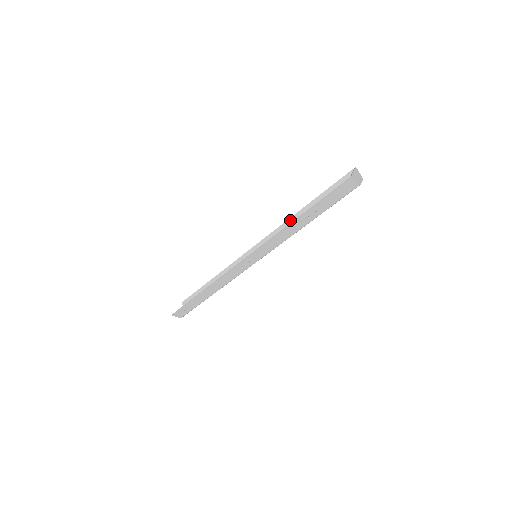
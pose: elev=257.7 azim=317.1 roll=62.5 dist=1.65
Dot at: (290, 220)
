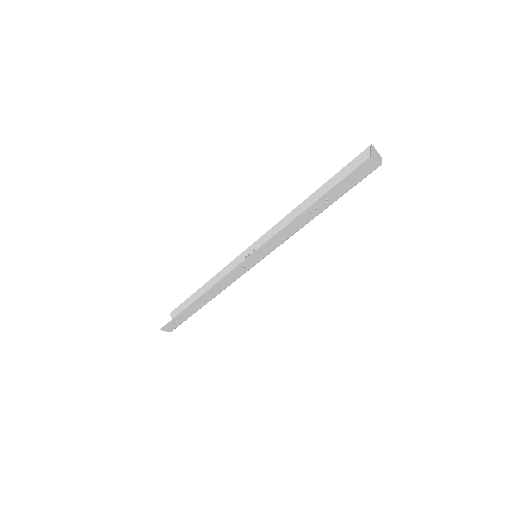
Dot at: (294, 212)
